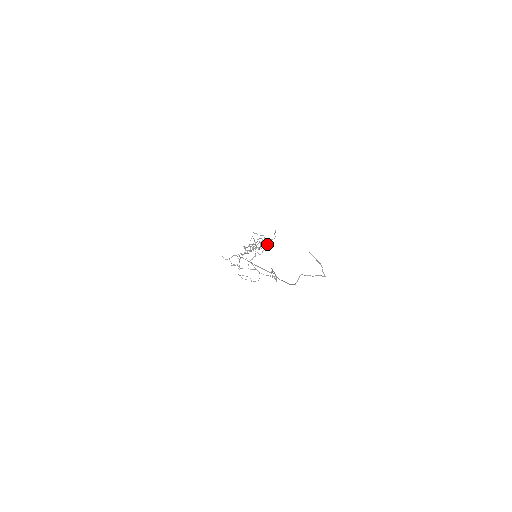
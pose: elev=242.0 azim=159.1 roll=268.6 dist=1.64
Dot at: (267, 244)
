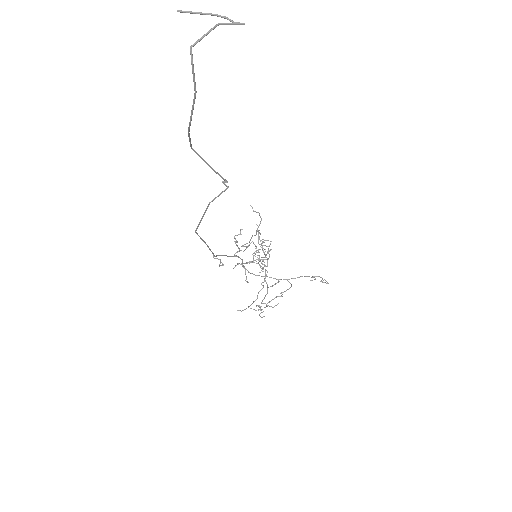
Dot at: occluded
